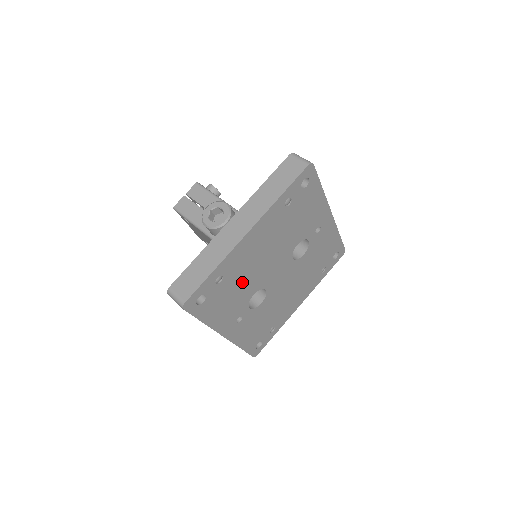
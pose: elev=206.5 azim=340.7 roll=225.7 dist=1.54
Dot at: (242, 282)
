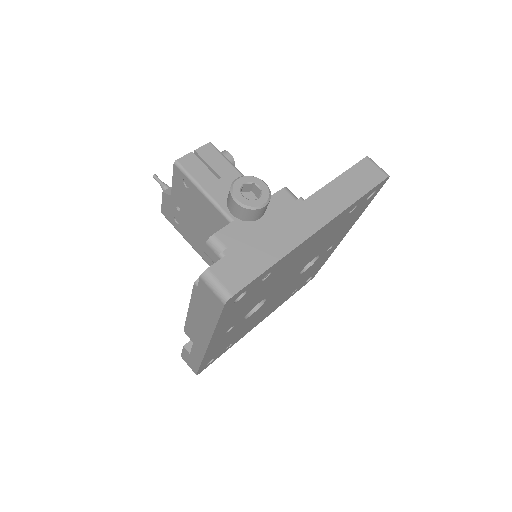
Dot at: (268, 286)
